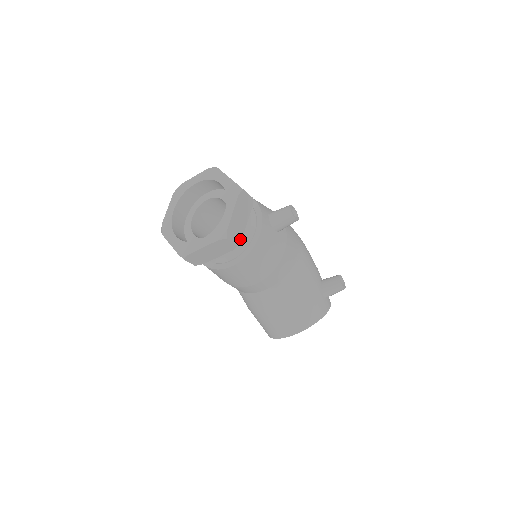
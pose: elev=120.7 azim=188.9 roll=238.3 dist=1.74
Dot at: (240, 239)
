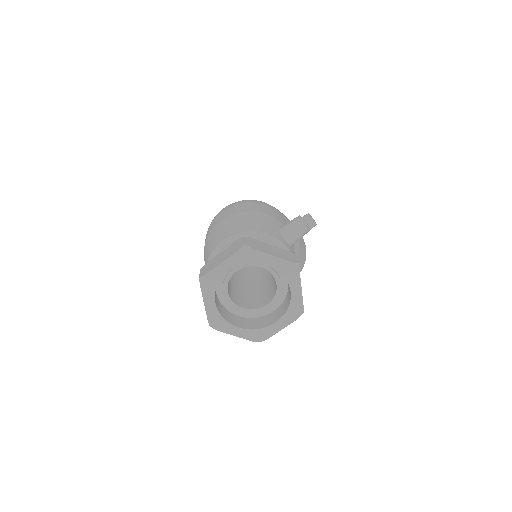
Dot at: occluded
